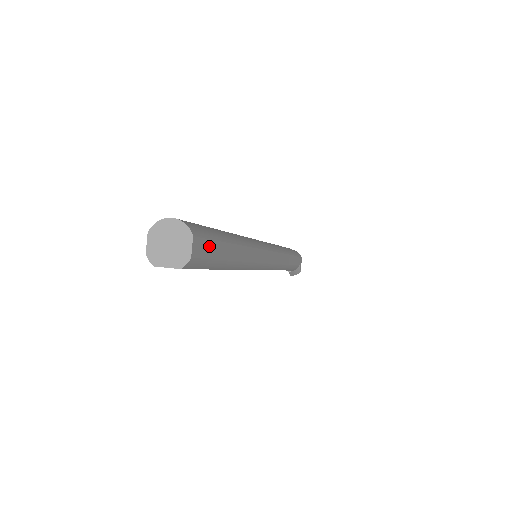
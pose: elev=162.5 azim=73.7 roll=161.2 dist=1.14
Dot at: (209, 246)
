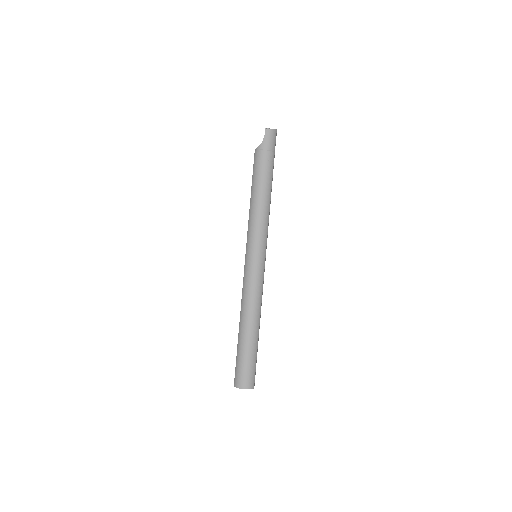
Dot at: occluded
